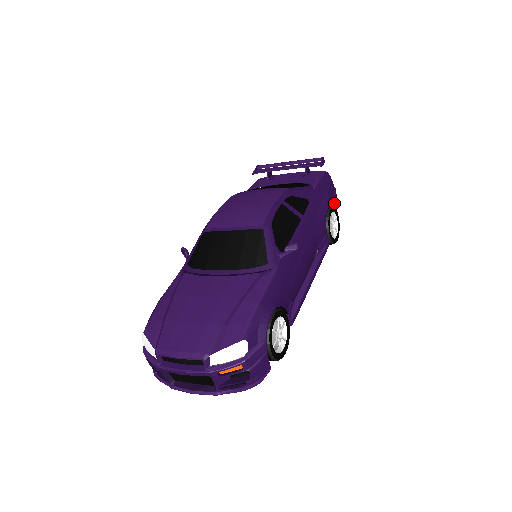
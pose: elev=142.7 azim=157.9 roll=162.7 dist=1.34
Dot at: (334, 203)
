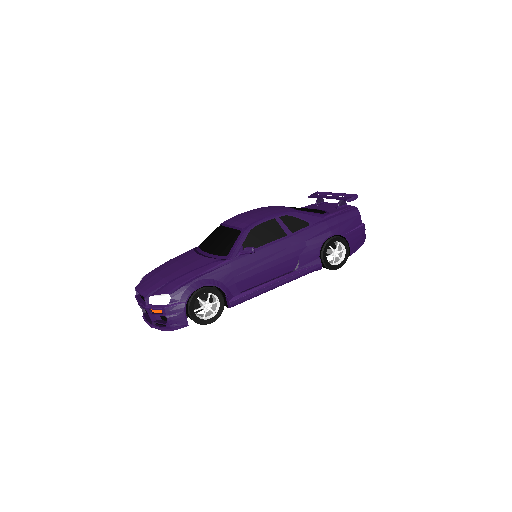
Dot at: (347, 235)
